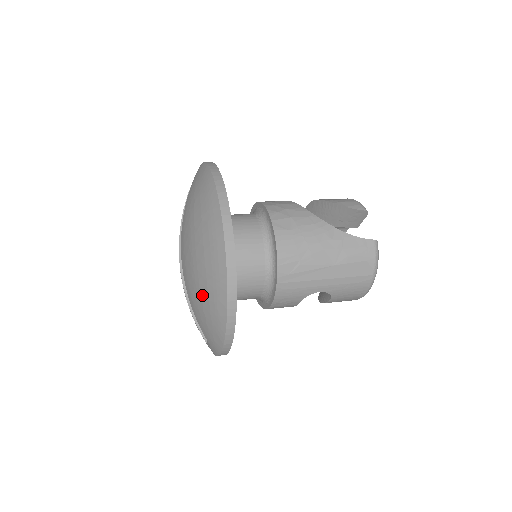
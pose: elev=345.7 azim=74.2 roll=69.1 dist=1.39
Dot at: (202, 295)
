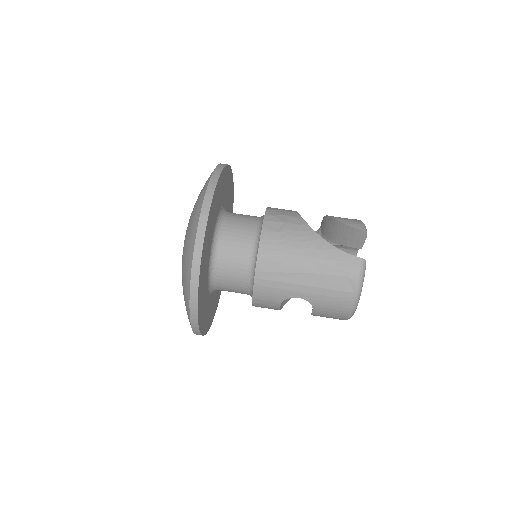
Dot at: (183, 271)
